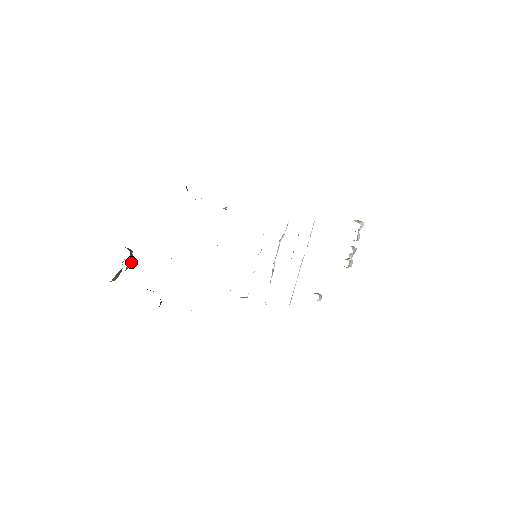
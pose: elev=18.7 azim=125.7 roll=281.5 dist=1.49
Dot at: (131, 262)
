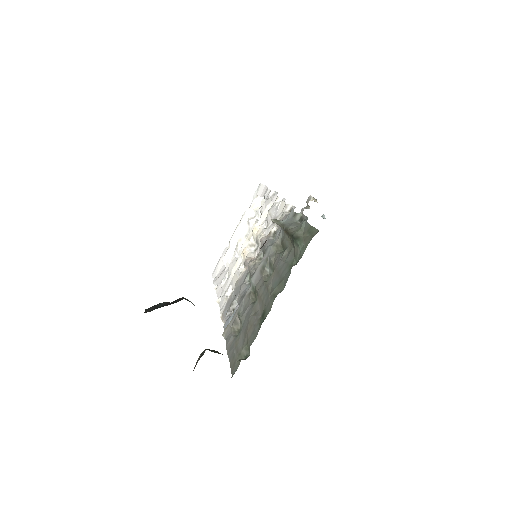
Dot at: occluded
